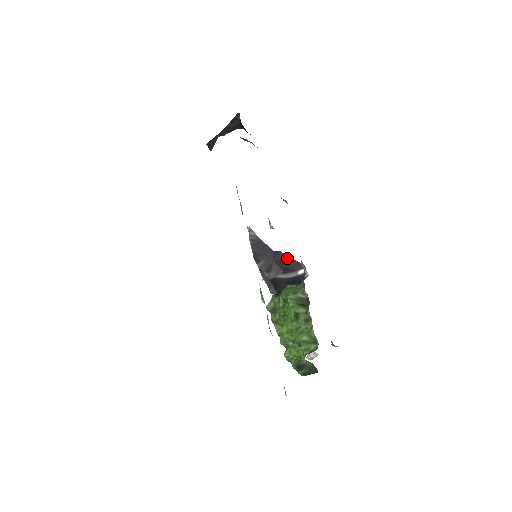
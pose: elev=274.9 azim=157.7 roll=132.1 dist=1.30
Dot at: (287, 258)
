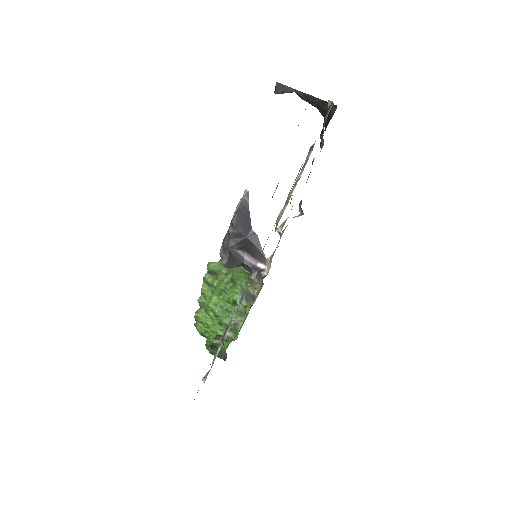
Dot at: (259, 246)
